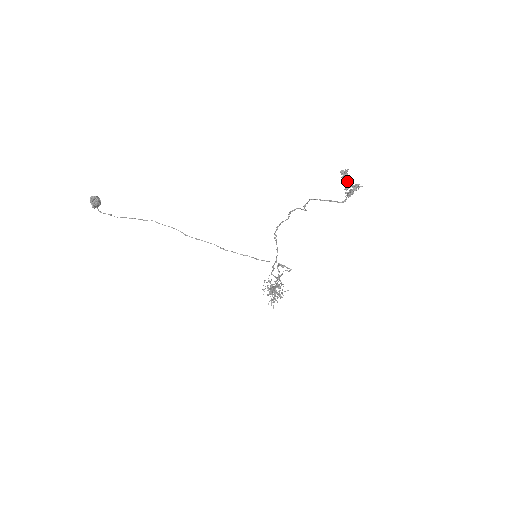
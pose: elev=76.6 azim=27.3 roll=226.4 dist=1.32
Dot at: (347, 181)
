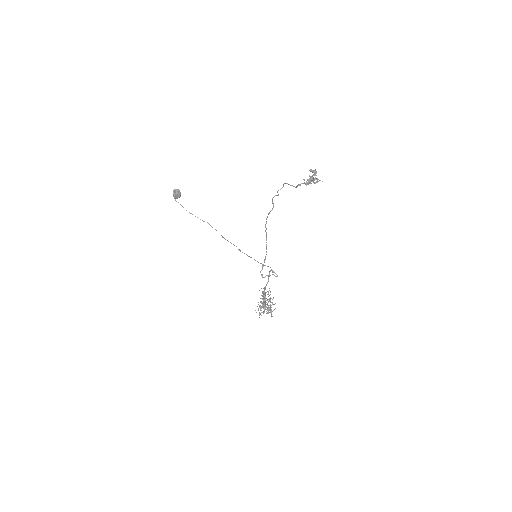
Dot at: occluded
